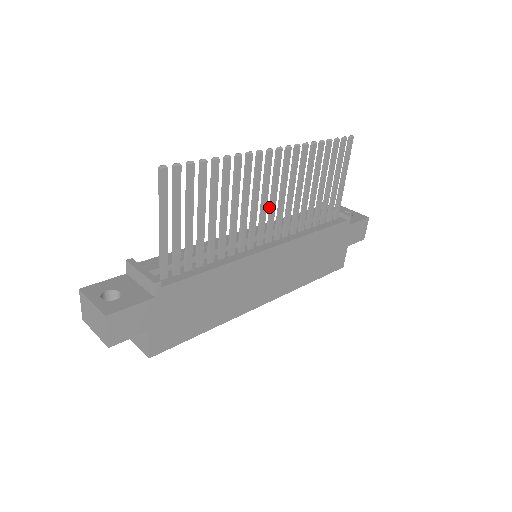
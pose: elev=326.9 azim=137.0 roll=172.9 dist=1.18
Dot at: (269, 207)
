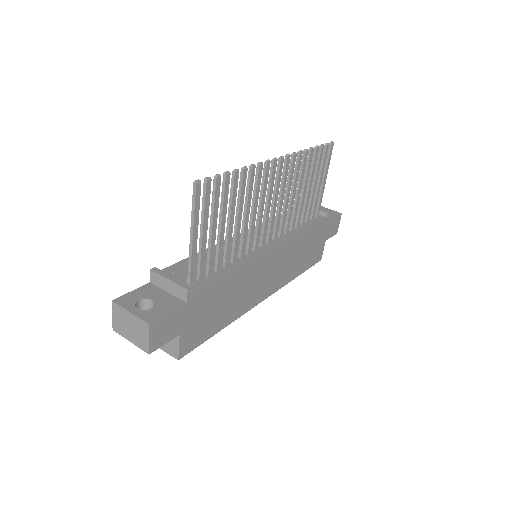
Dot at: (270, 211)
